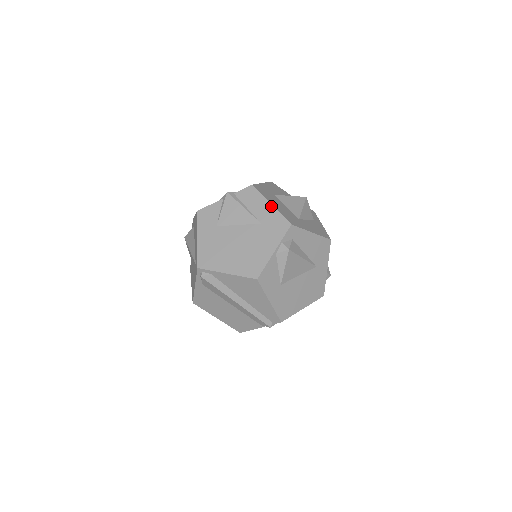
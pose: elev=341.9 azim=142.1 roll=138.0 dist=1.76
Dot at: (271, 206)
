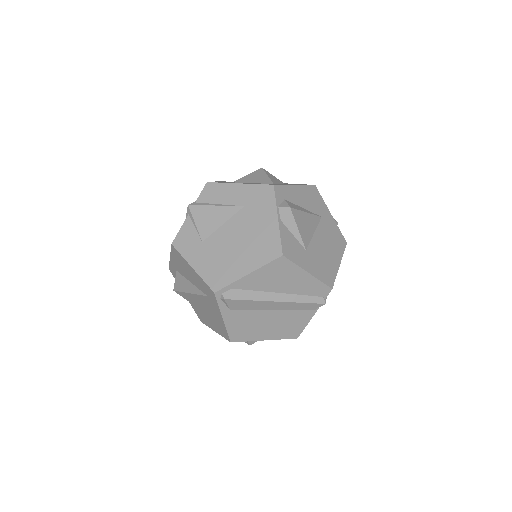
Dot at: (241, 185)
